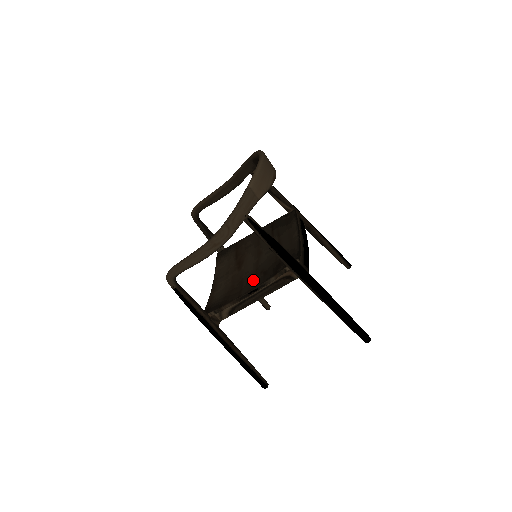
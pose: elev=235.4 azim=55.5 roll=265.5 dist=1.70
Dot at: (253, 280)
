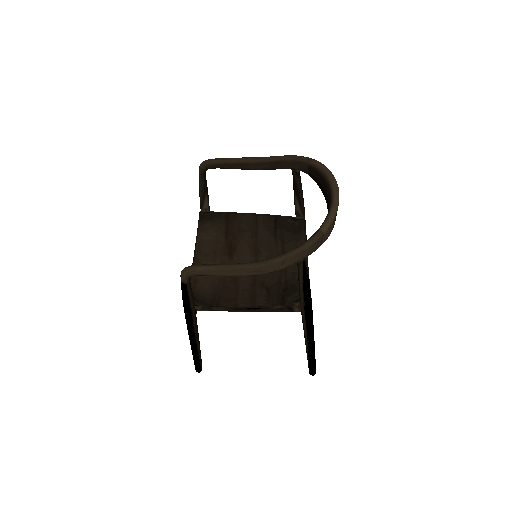
Dot at: (252, 291)
